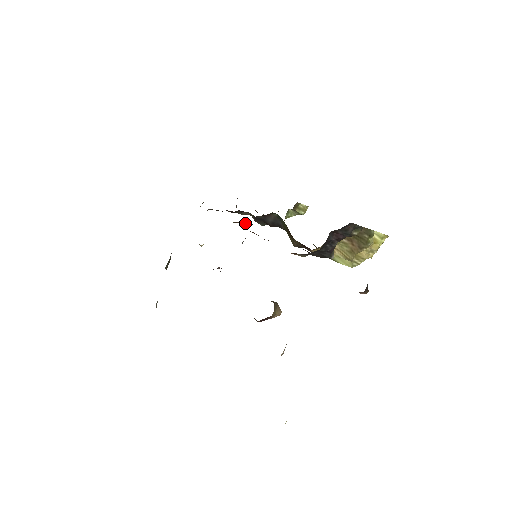
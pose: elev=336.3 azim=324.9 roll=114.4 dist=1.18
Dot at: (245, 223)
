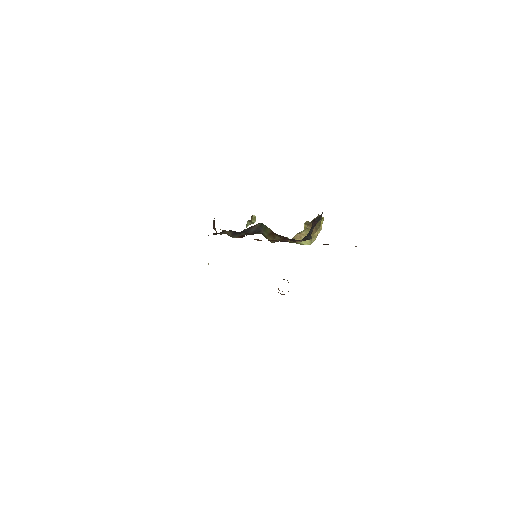
Dot at: (244, 236)
